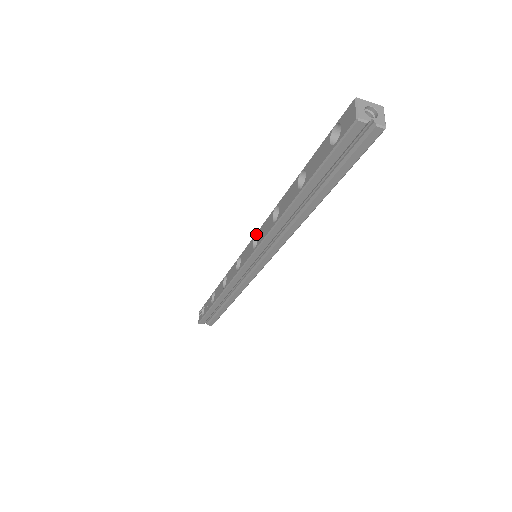
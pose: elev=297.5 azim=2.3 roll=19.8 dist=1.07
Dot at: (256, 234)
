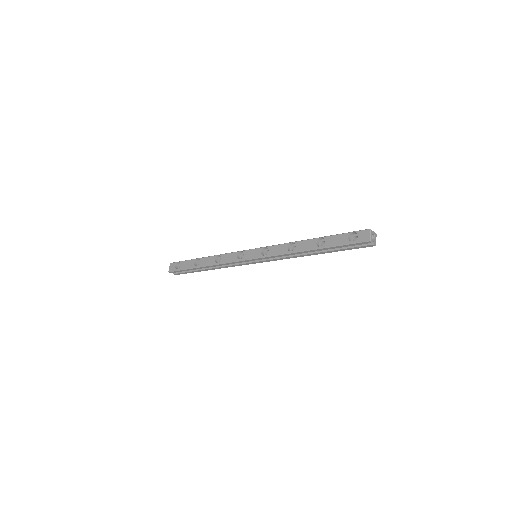
Dot at: (266, 247)
